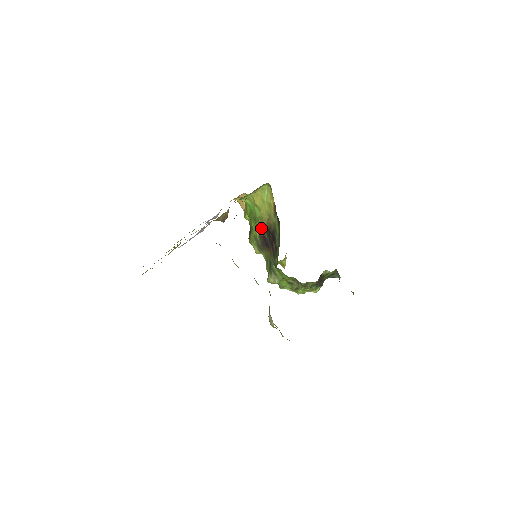
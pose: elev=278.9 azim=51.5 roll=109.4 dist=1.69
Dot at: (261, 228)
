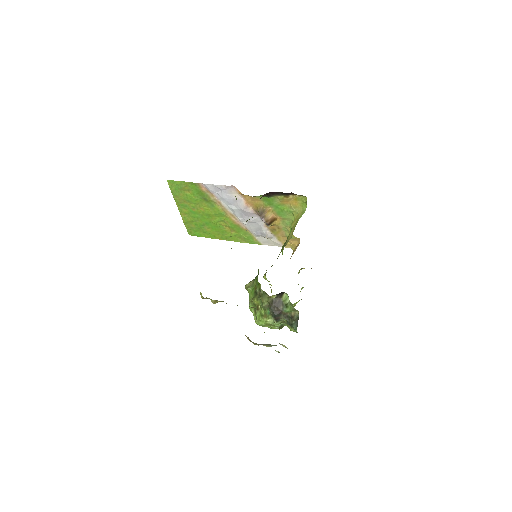
Dot at: (281, 251)
